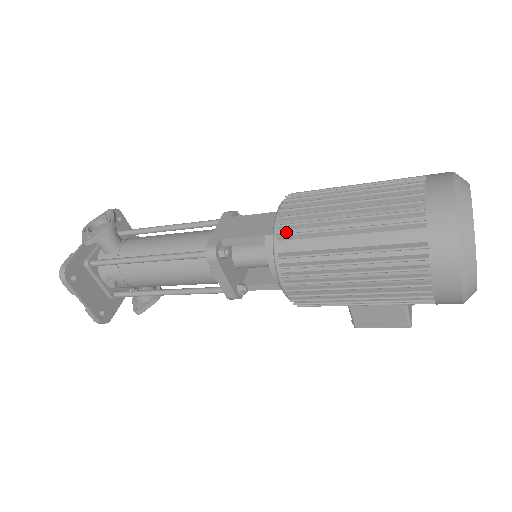
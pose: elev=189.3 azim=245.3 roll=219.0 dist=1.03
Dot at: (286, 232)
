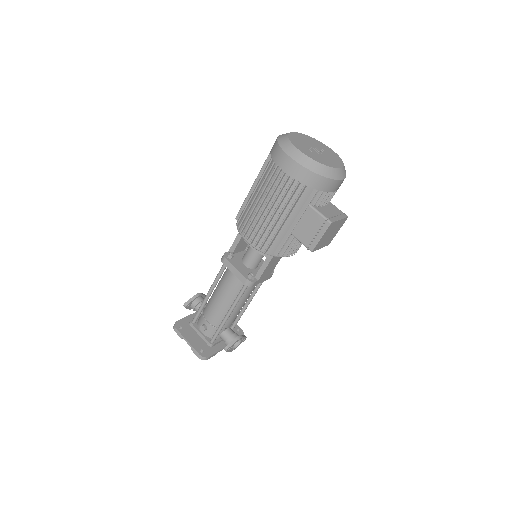
Dot at: occluded
